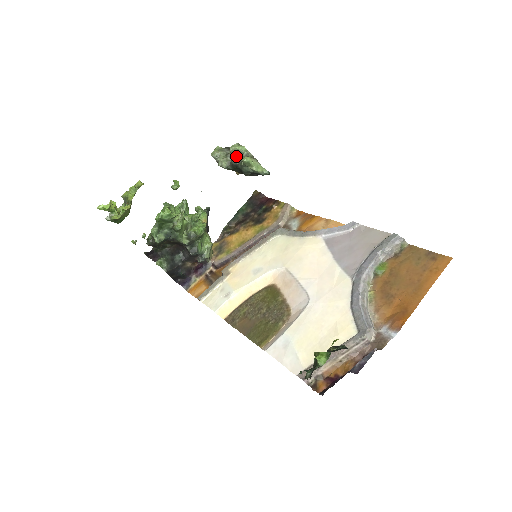
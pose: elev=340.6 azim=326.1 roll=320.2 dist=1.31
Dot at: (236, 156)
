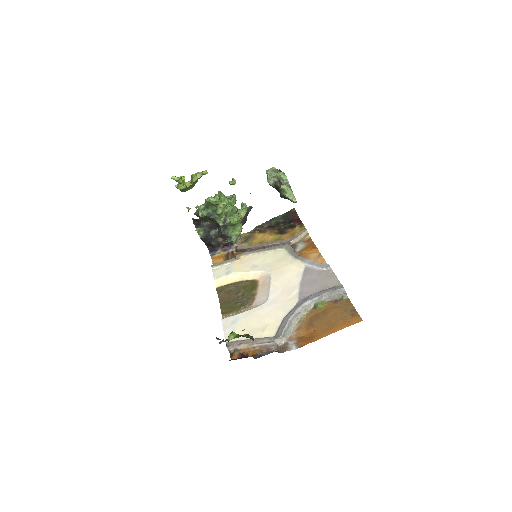
Dot at: occluded
